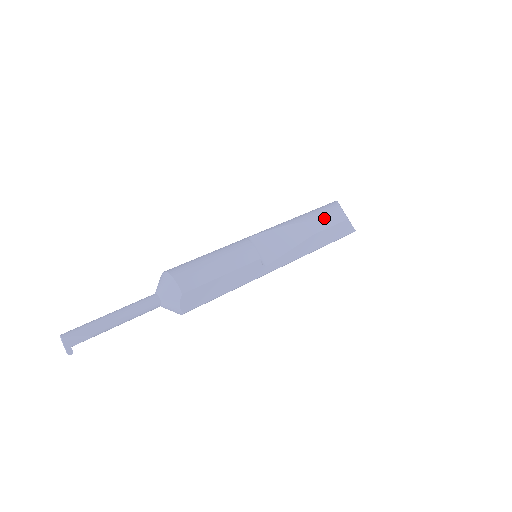
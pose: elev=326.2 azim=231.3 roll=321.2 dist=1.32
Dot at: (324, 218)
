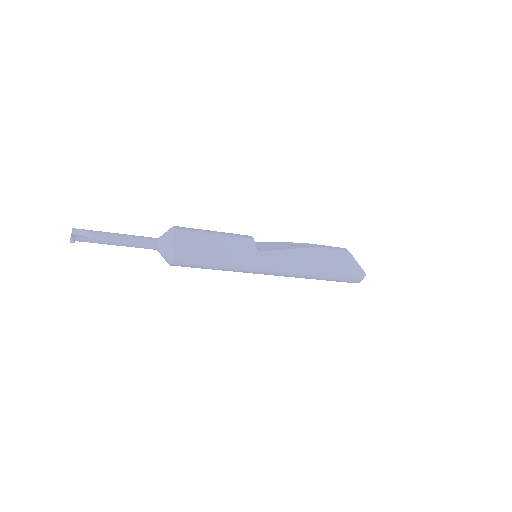
Dot at: (324, 245)
